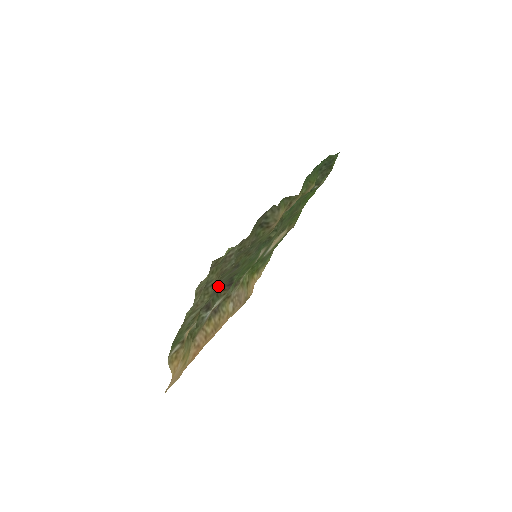
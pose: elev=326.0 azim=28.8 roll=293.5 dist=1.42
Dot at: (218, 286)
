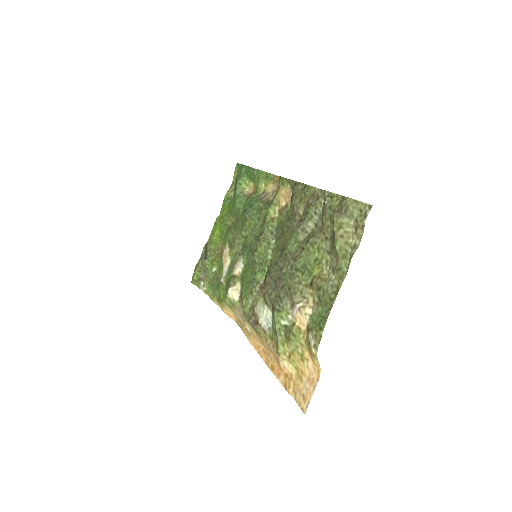
Dot at: (279, 275)
